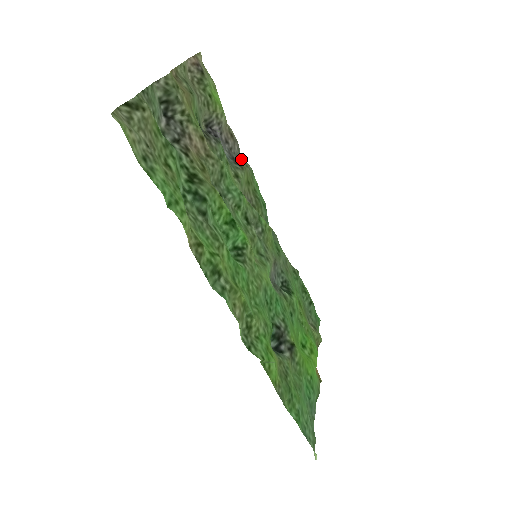
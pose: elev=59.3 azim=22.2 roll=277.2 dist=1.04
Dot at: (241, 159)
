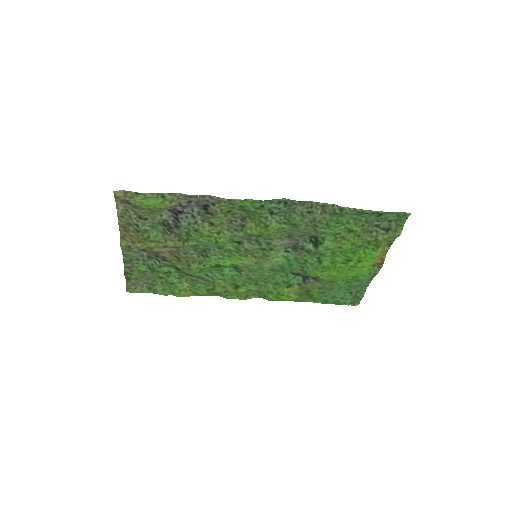
Dot at: (212, 198)
